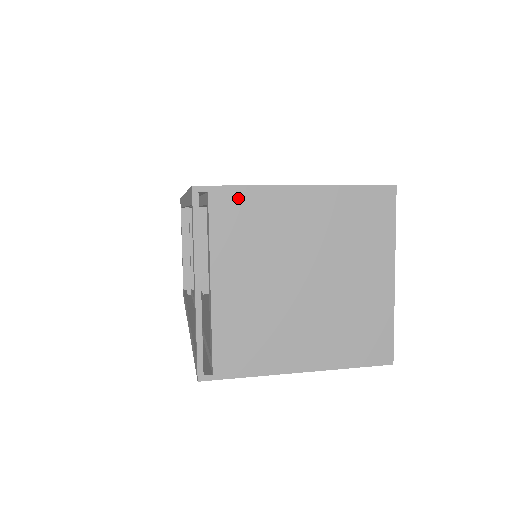
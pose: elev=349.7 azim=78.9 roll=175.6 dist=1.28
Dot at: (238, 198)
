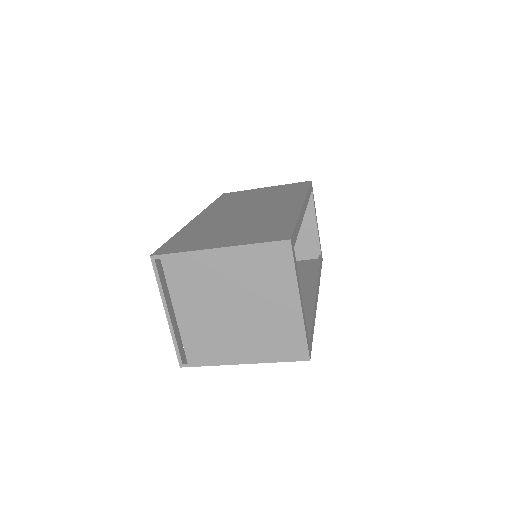
Dot at: (179, 260)
